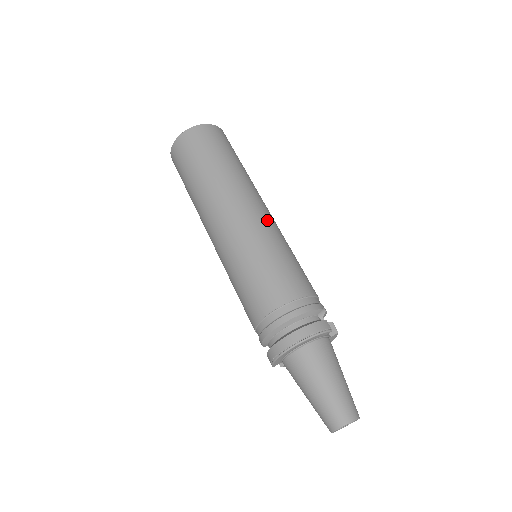
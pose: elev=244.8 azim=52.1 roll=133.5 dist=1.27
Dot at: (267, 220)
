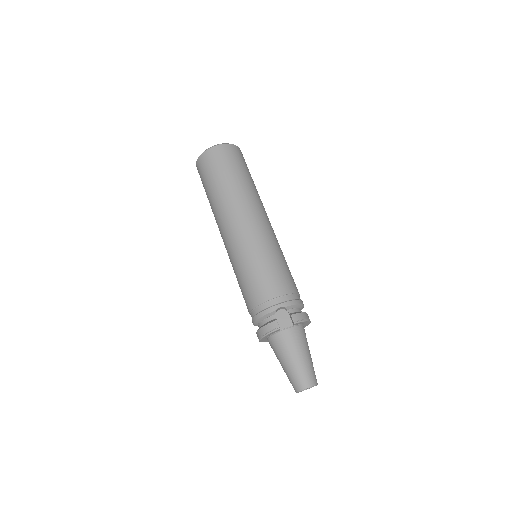
Dot at: (241, 237)
